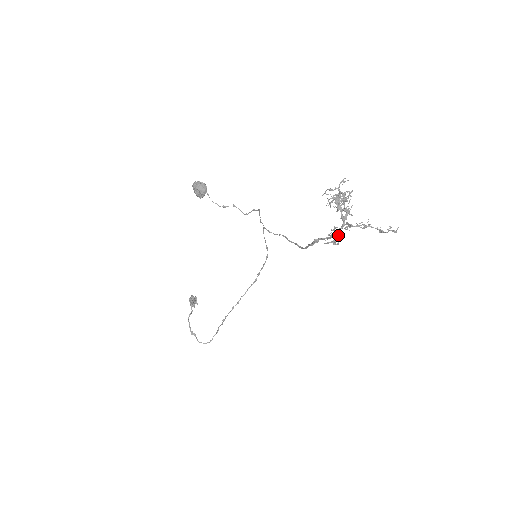
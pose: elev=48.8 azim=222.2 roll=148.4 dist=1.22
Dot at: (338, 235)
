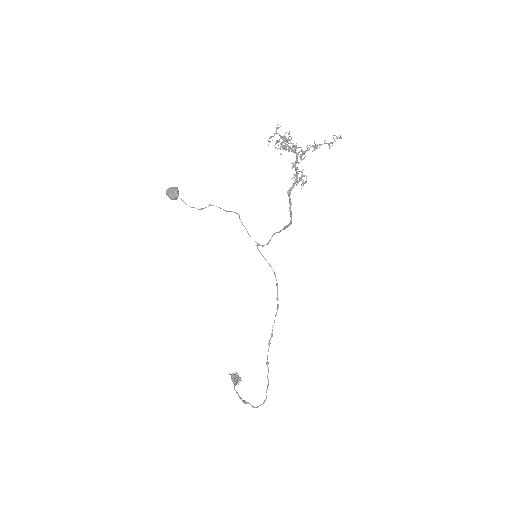
Dot at: (300, 171)
